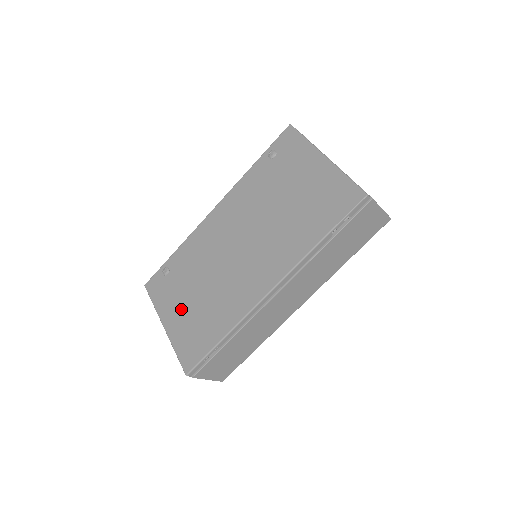
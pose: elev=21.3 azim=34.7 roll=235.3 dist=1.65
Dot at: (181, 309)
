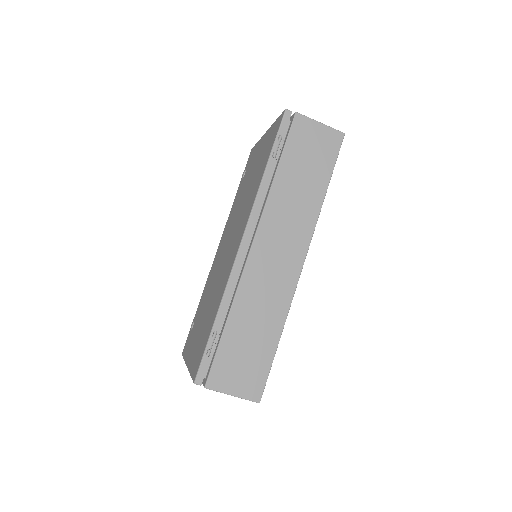
Dot at: (196, 337)
